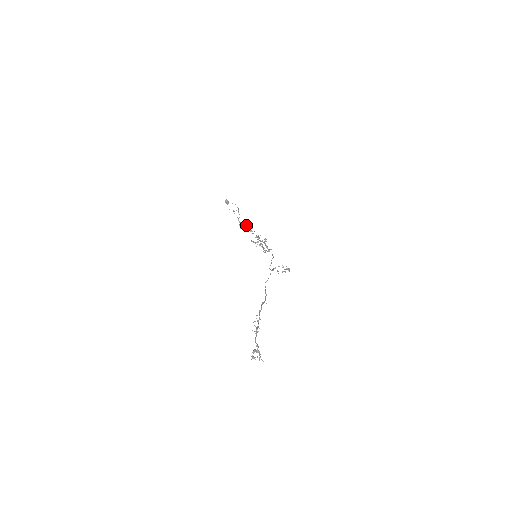
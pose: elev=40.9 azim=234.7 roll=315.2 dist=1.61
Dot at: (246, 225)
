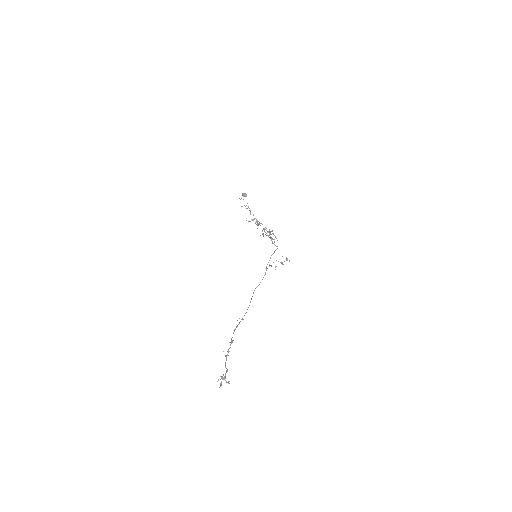
Dot at: occluded
